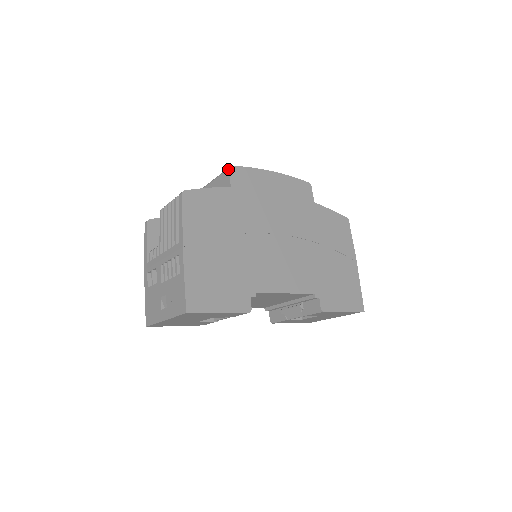
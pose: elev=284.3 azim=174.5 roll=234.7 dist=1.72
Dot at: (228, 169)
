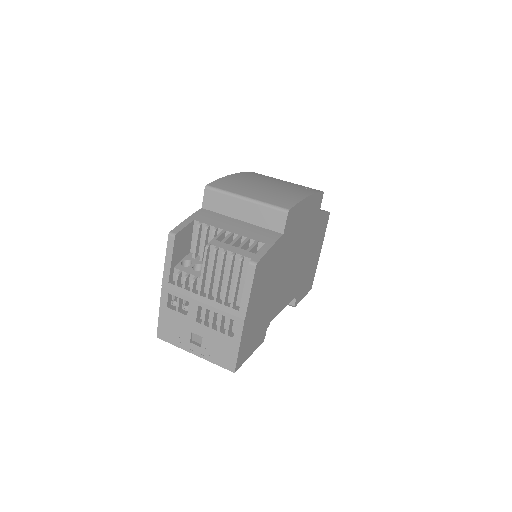
Dot at: (285, 213)
